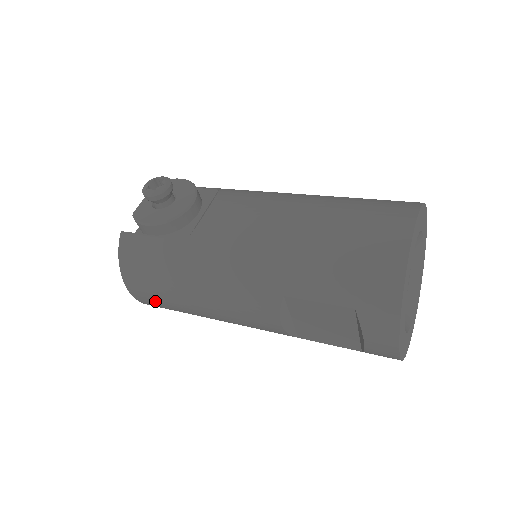
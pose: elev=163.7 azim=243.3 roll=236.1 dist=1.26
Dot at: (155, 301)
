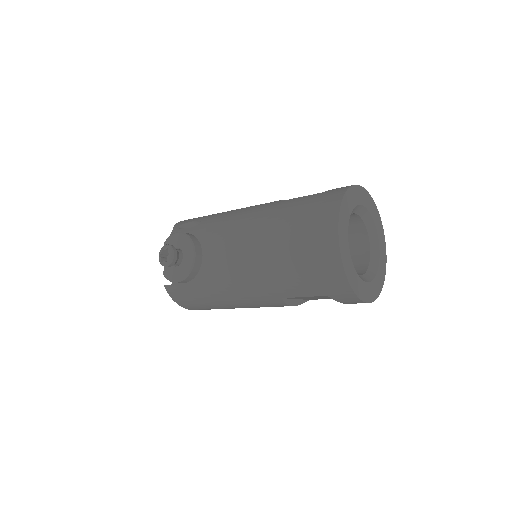
Dot at: occluded
